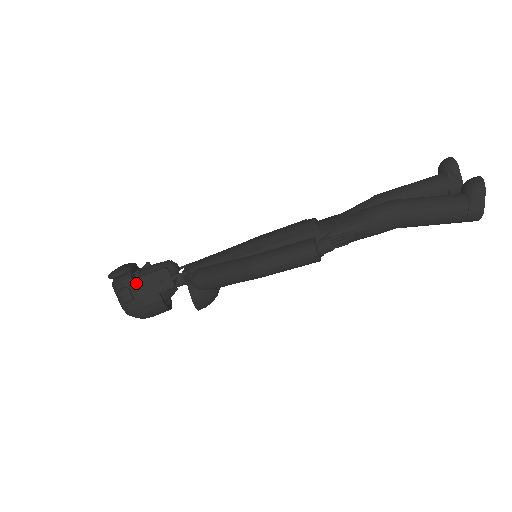
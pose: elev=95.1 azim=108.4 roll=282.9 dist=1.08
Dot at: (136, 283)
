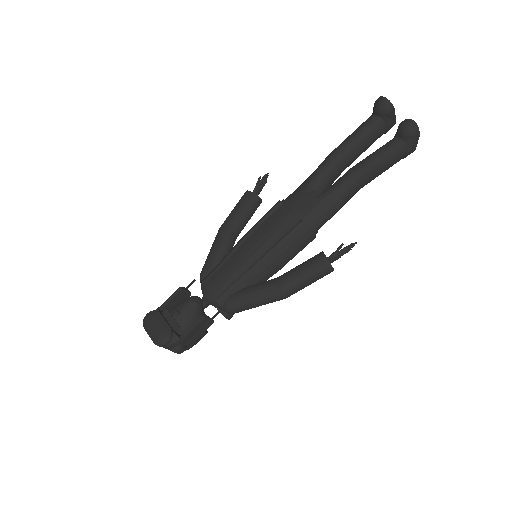
Dot at: (186, 339)
